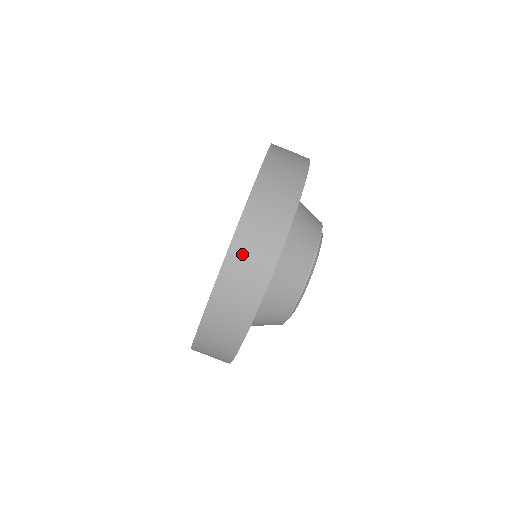
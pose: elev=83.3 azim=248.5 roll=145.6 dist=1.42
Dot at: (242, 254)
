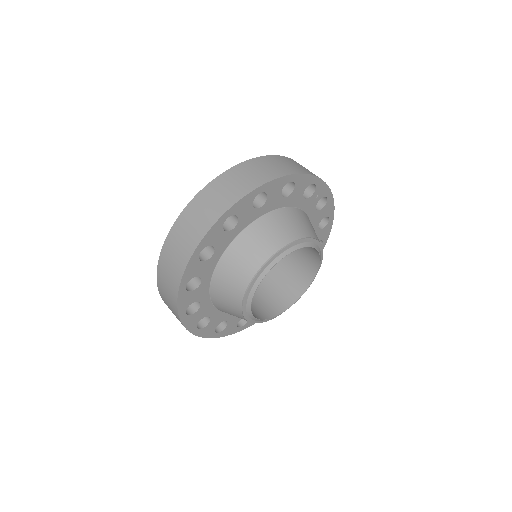
Dot at: (267, 162)
